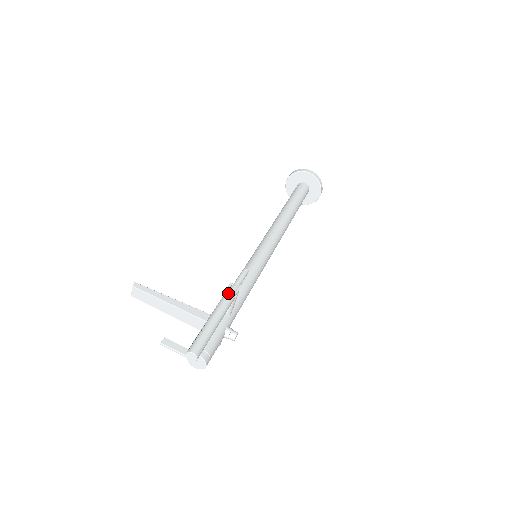
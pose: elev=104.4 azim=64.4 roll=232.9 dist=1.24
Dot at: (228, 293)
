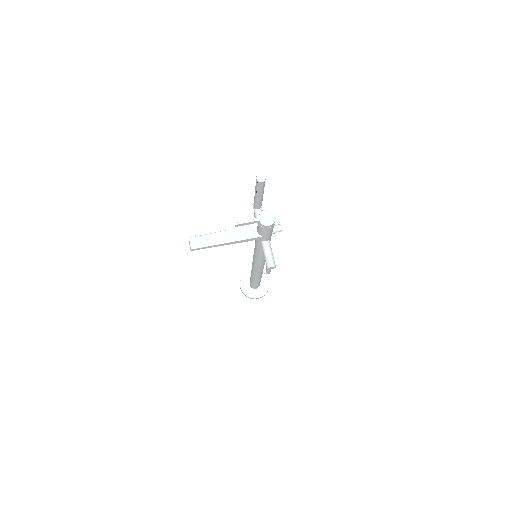
Dot at: occluded
